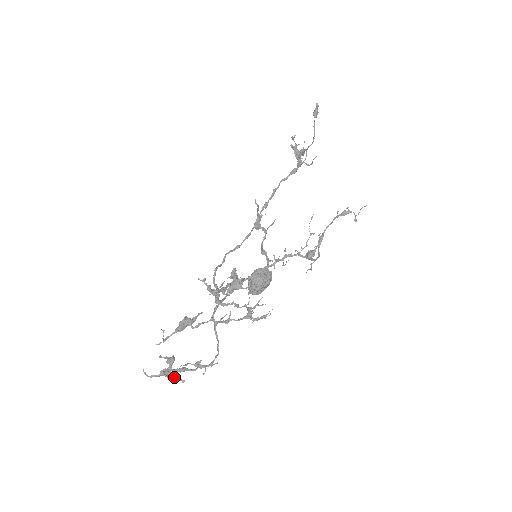
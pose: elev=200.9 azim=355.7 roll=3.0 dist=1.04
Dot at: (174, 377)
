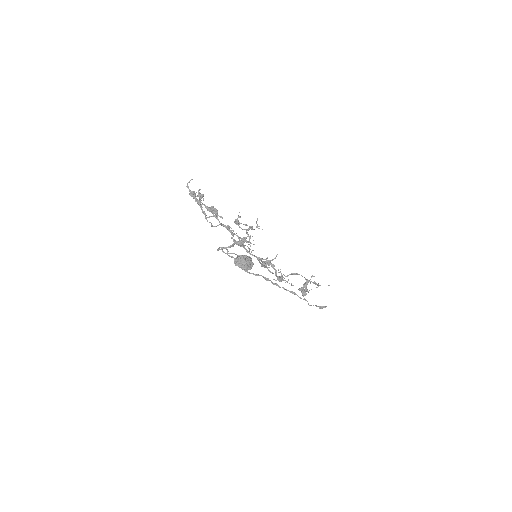
Dot at: occluded
